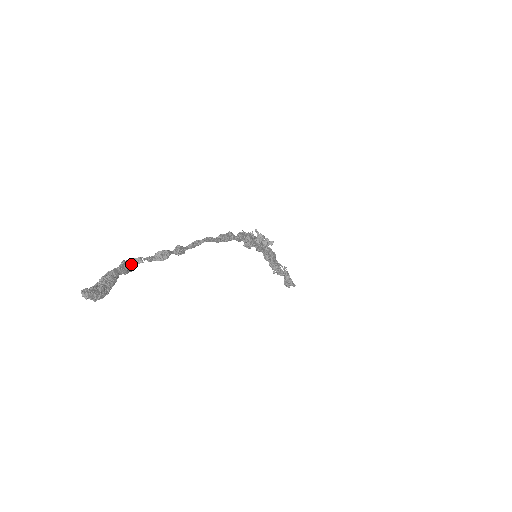
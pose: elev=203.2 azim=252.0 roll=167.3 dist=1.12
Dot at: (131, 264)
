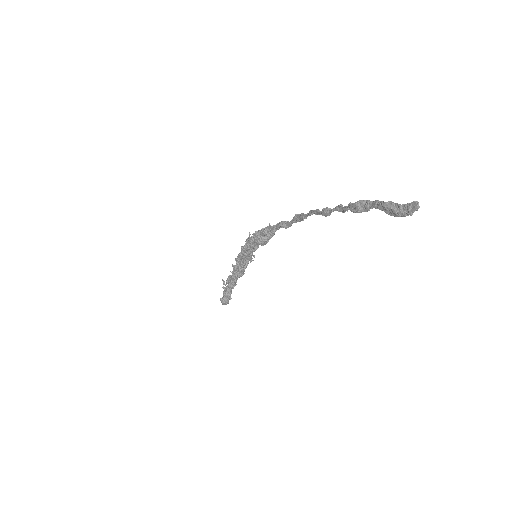
Dot at: (353, 207)
